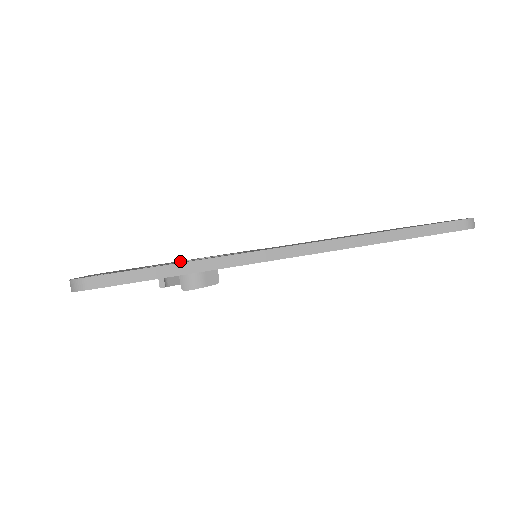
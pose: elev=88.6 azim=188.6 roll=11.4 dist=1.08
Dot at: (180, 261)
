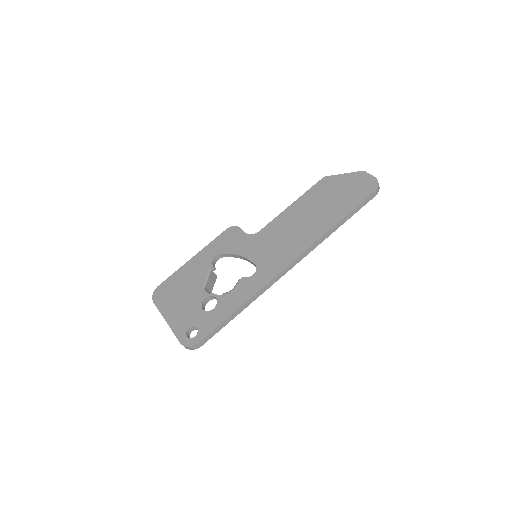
Dot at: (206, 271)
